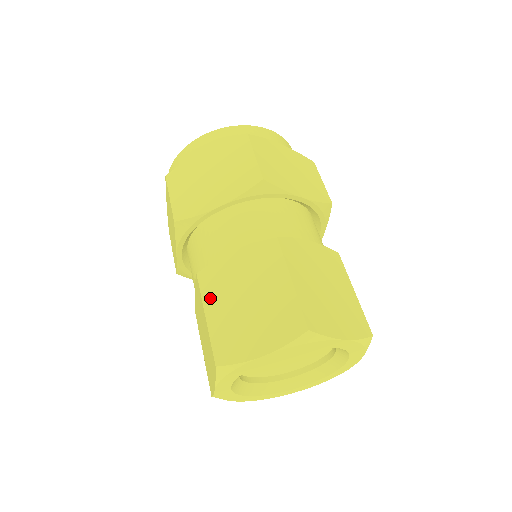
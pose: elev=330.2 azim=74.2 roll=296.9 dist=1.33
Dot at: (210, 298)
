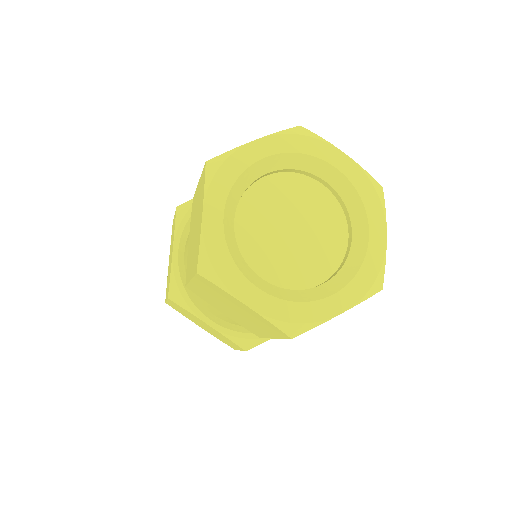
Dot at: occluded
